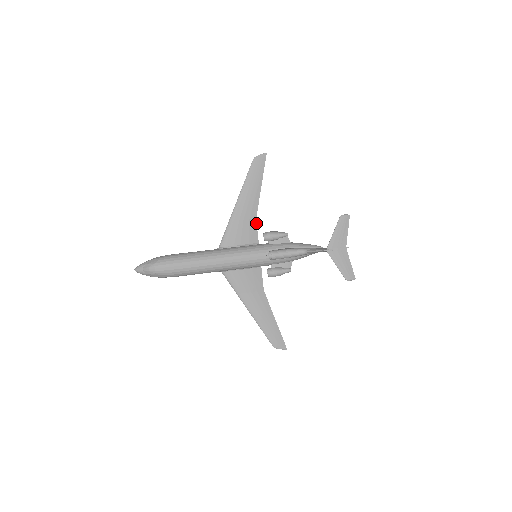
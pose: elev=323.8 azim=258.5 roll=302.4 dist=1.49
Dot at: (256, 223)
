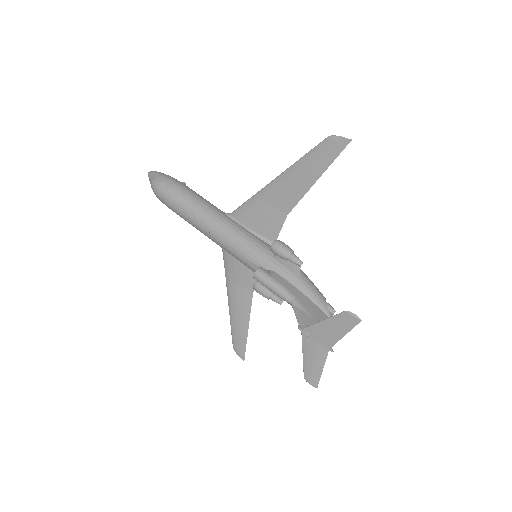
Dot at: (285, 219)
